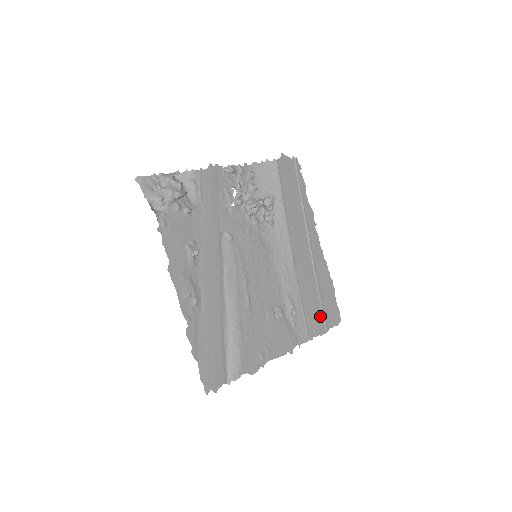
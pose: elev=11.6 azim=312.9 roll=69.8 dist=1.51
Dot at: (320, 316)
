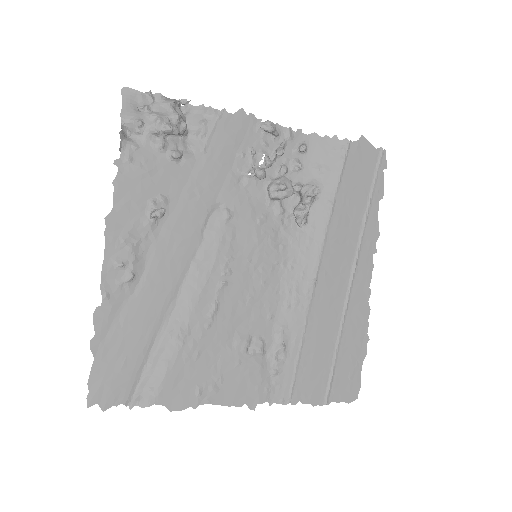
Dot at: (324, 378)
